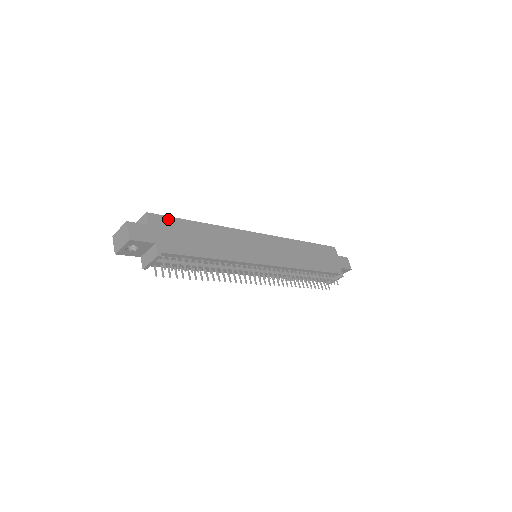
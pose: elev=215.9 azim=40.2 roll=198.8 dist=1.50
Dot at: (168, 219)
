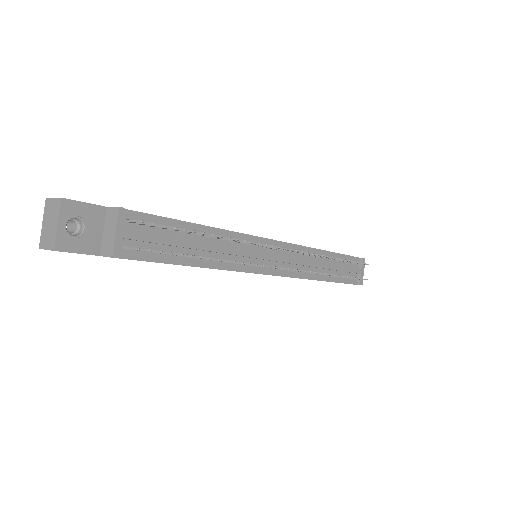
Dot at: occluded
